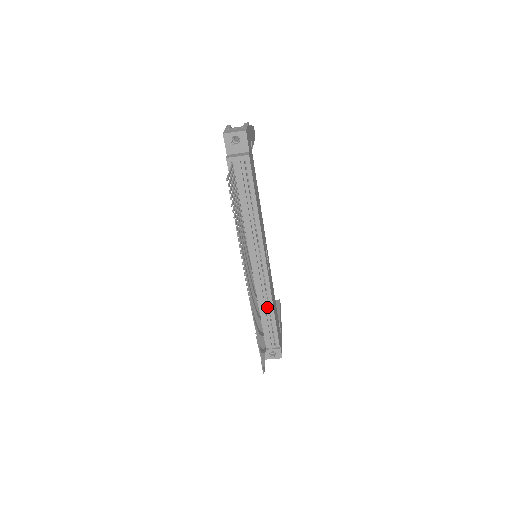
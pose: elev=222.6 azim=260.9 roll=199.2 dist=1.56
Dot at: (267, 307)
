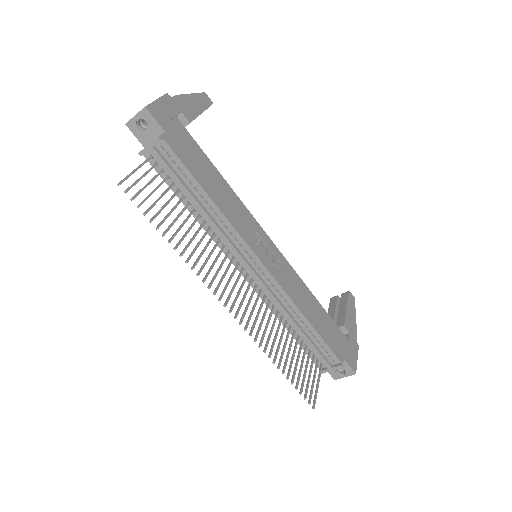
Dot at: (296, 317)
